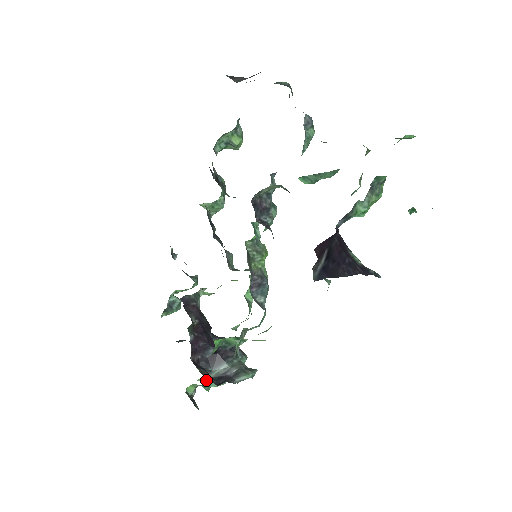
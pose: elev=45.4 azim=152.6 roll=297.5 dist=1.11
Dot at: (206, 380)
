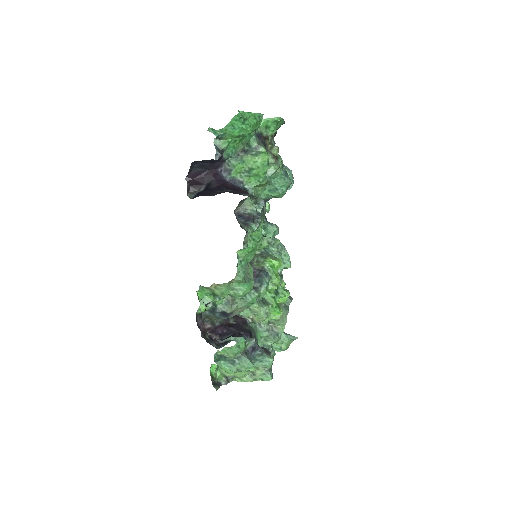
Dot at: (220, 358)
